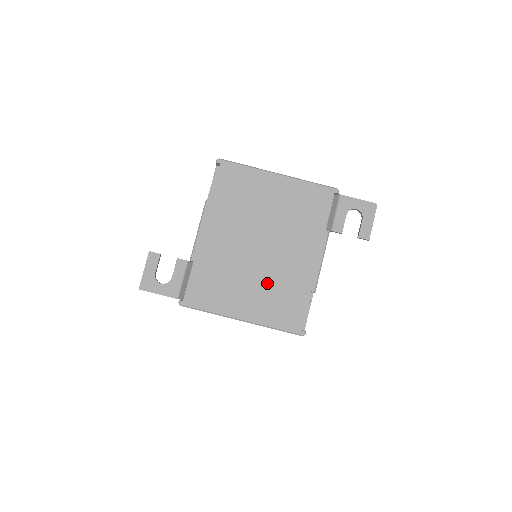
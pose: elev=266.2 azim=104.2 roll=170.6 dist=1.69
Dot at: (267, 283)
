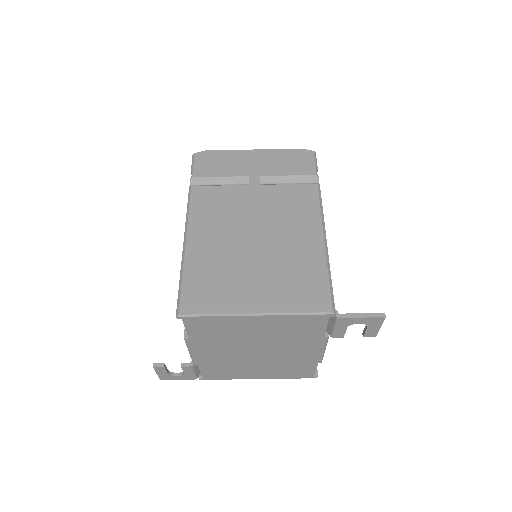
Dot at: (273, 365)
